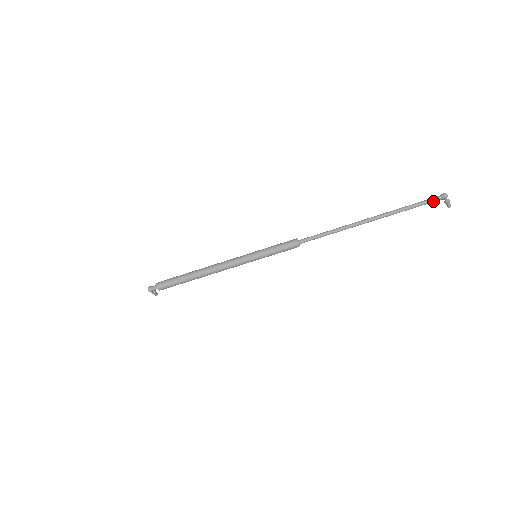
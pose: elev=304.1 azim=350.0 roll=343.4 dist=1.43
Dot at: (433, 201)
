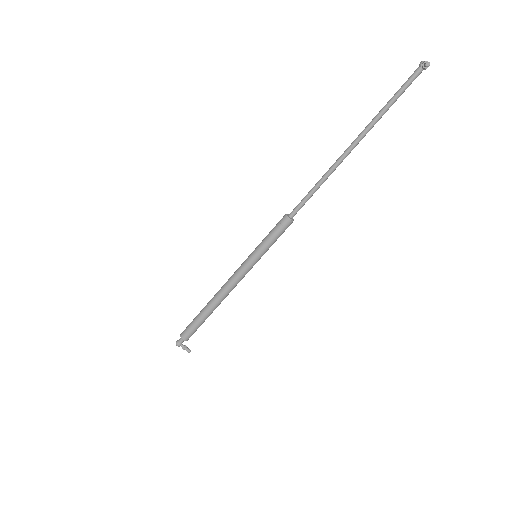
Dot at: (412, 78)
